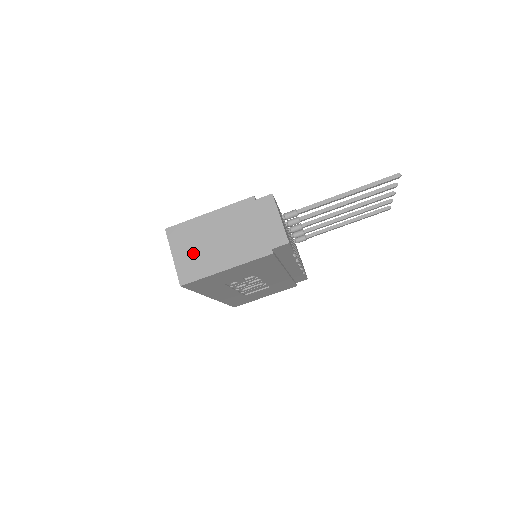
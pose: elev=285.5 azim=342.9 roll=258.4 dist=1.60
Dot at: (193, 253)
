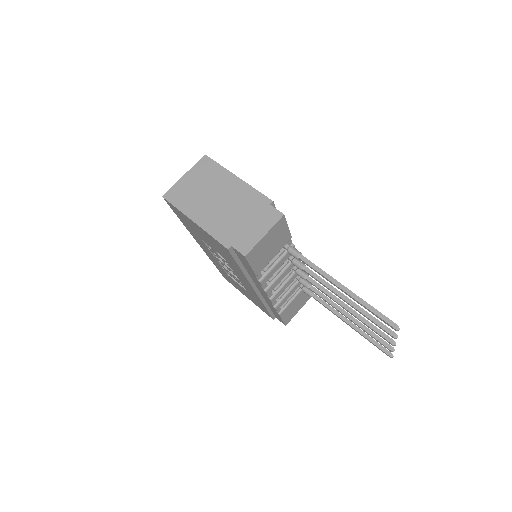
Dot at: (195, 188)
